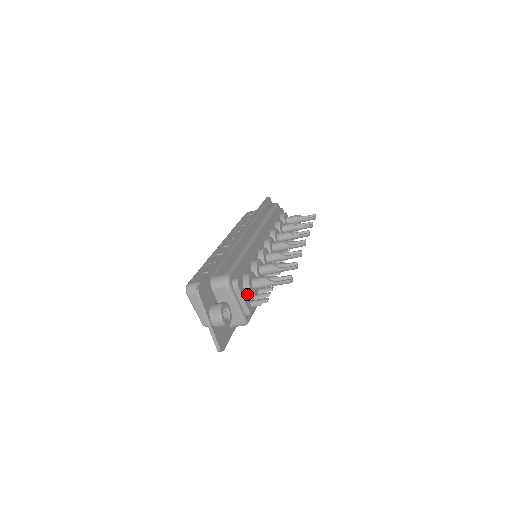
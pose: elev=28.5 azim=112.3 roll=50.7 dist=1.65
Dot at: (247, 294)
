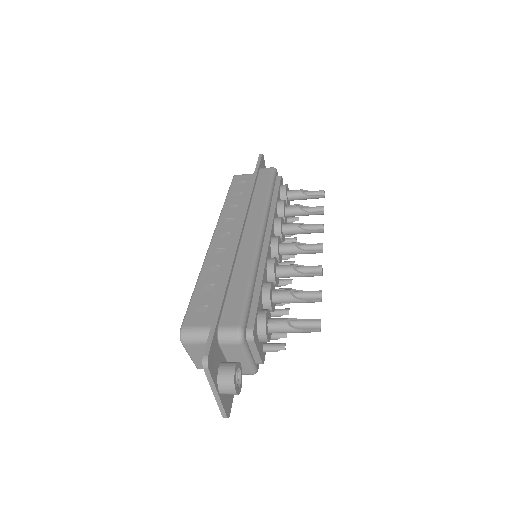
Dot at: (261, 341)
